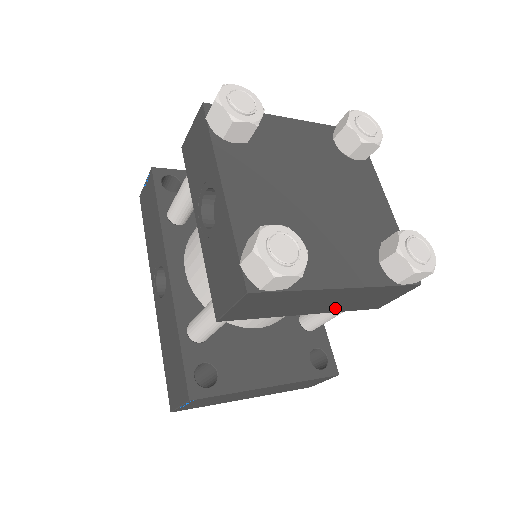
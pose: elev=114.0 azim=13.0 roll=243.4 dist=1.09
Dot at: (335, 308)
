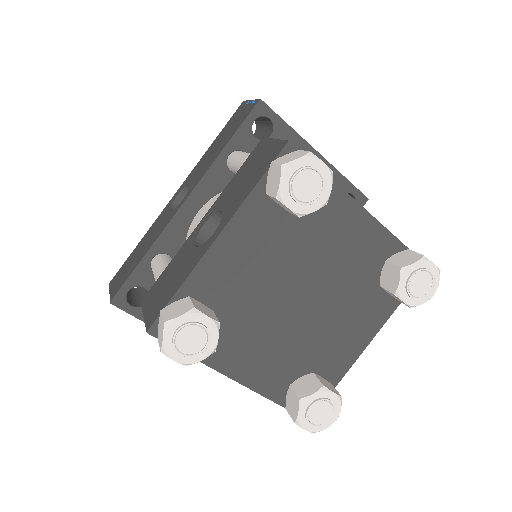
Dot at: occluded
